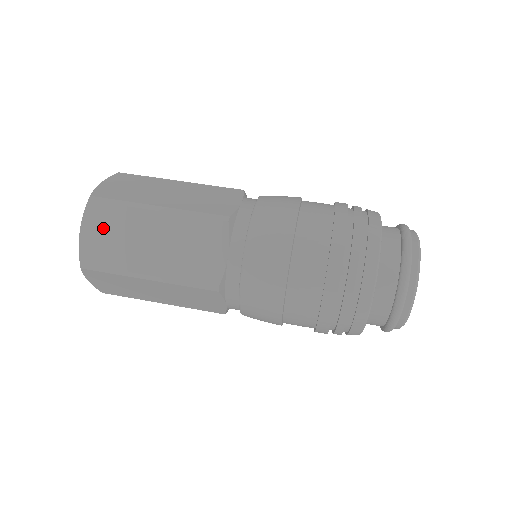
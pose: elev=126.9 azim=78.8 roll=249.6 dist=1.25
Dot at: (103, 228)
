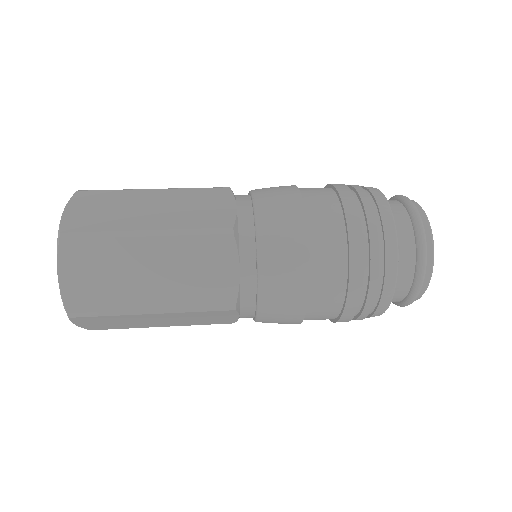
Dot at: (93, 205)
